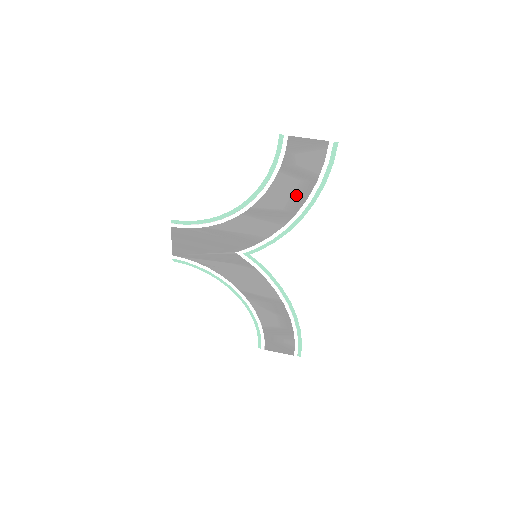
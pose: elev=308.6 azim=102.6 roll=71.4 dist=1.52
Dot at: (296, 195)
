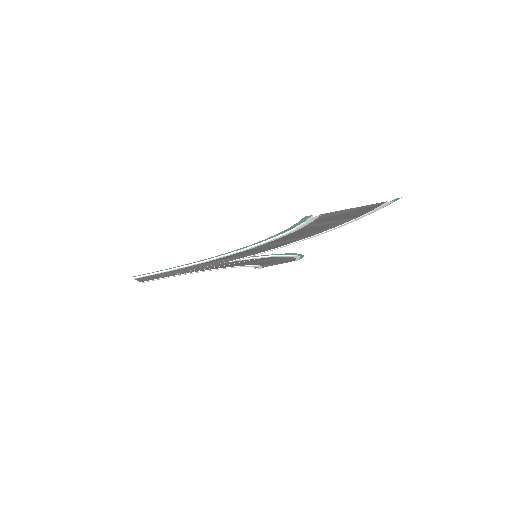
Dot at: (320, 230)
